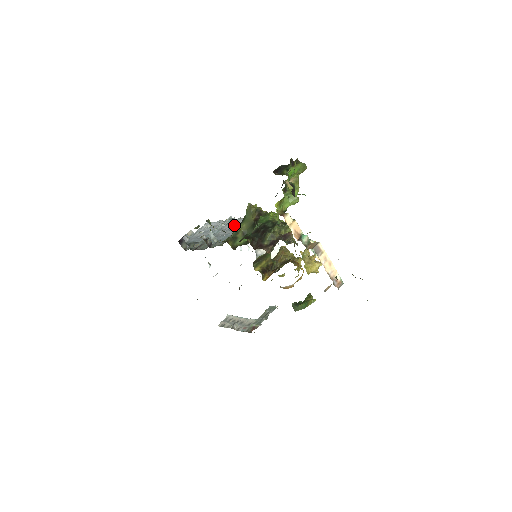
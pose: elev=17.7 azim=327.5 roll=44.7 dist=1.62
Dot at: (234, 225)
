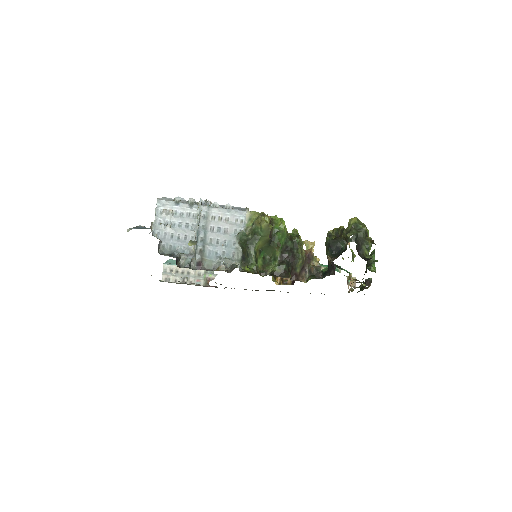
Dot at: (223, 223)
